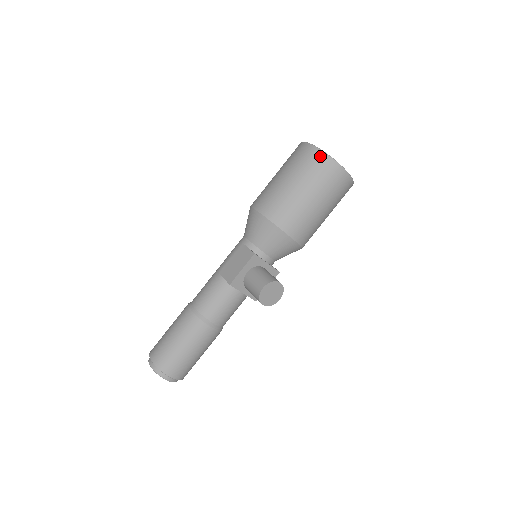
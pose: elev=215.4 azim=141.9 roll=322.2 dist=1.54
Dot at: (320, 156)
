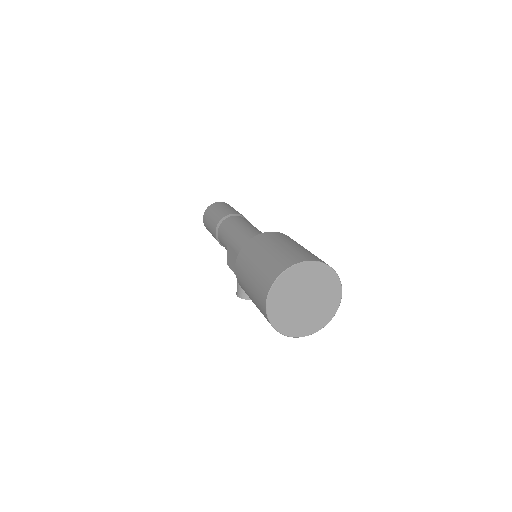
Dot at: occluded
